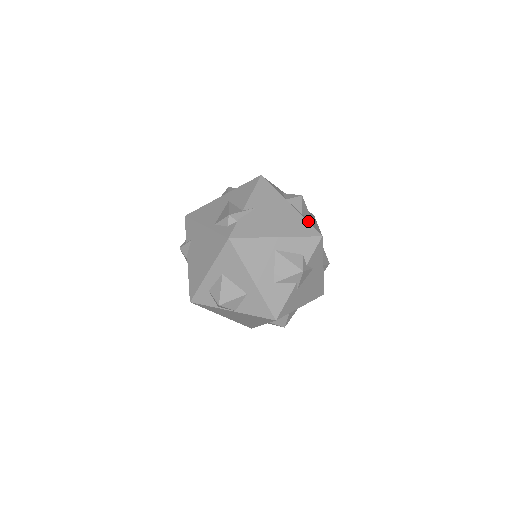
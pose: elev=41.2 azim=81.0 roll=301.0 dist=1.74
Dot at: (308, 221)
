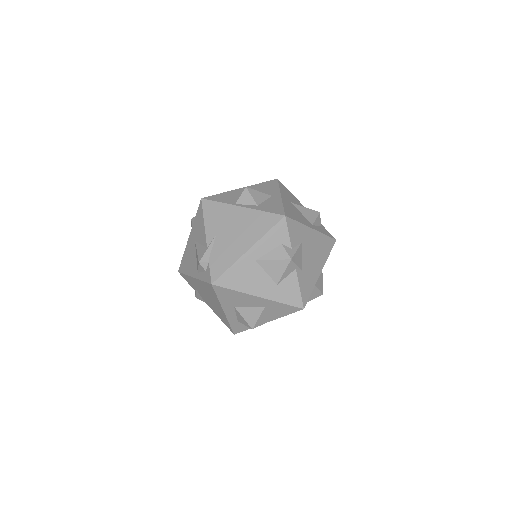
Dot at: (265, 209)
